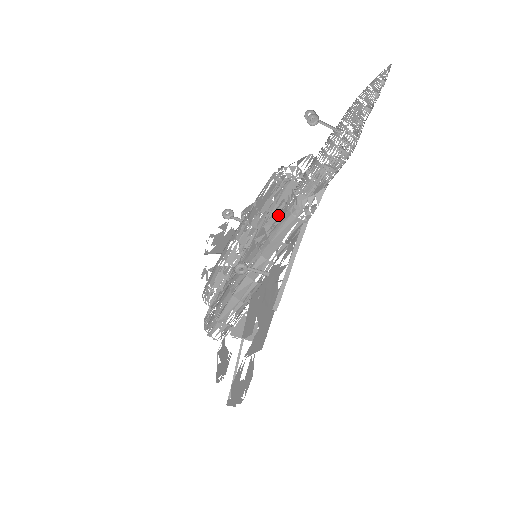
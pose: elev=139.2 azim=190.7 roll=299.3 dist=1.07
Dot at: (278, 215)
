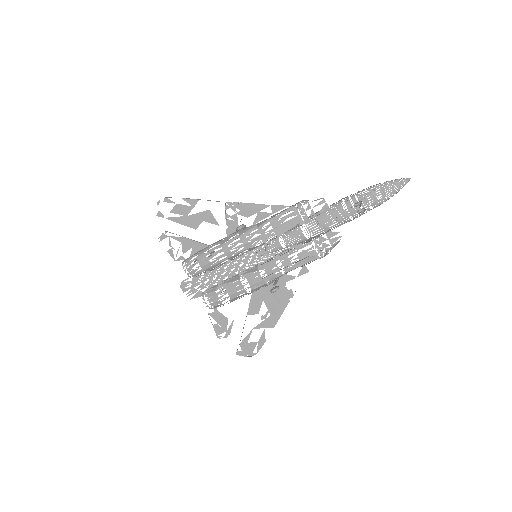
Dot at: (284, 233)
